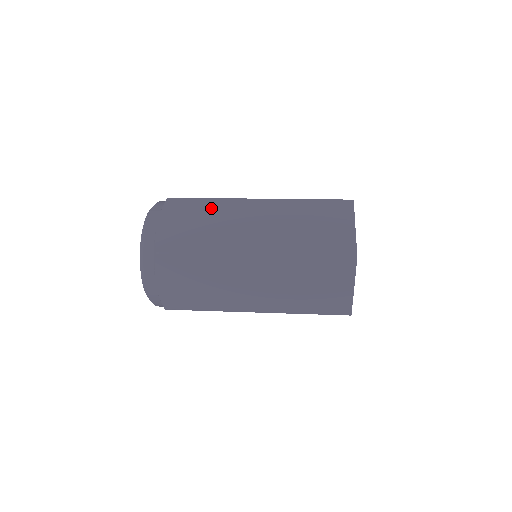
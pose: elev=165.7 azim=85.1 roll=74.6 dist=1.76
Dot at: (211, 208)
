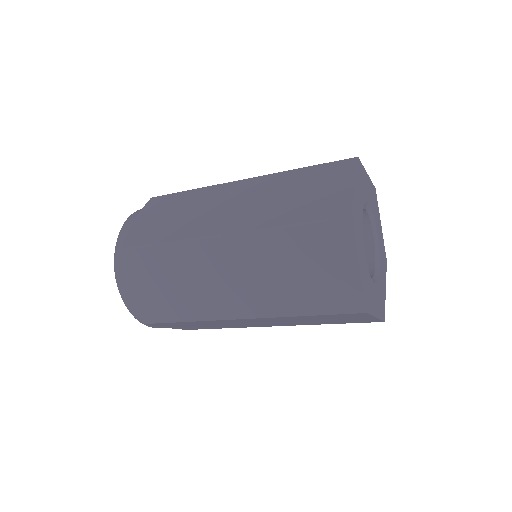
Dot at: occluded
